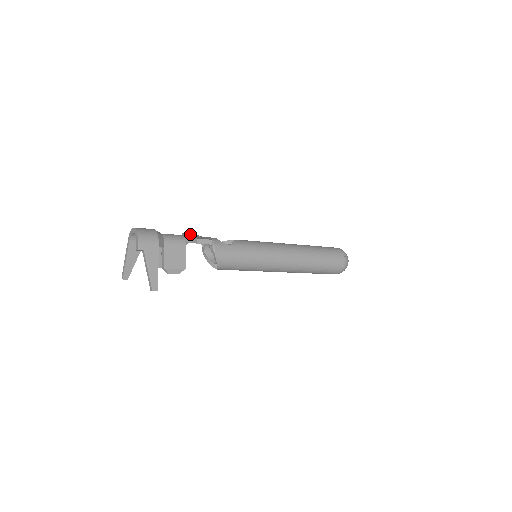
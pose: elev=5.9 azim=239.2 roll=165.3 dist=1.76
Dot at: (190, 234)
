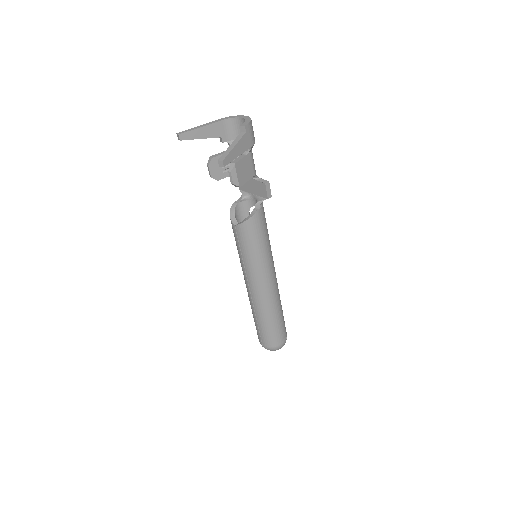
Dot at: occluded
